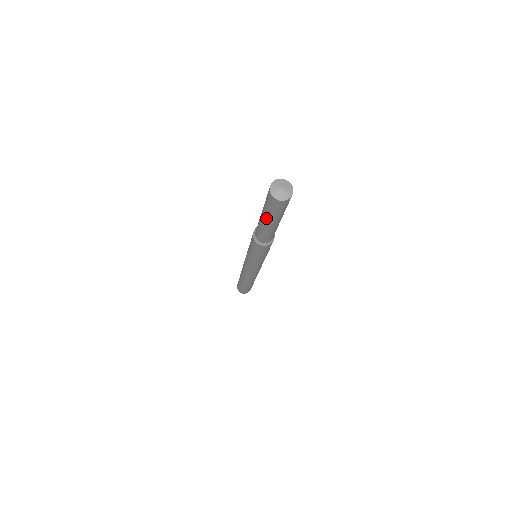
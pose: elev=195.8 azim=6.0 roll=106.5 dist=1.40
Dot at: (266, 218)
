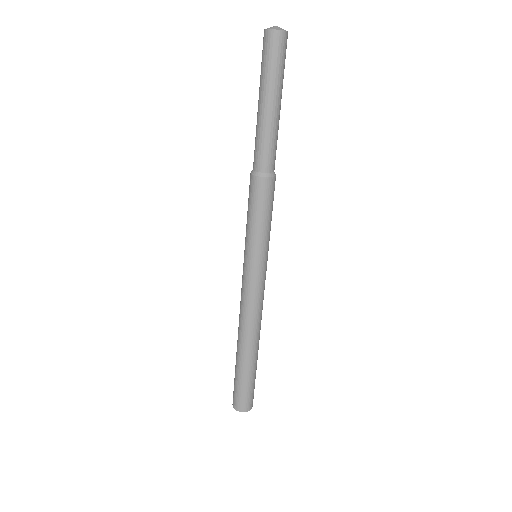
Dot at: (266, 93)
